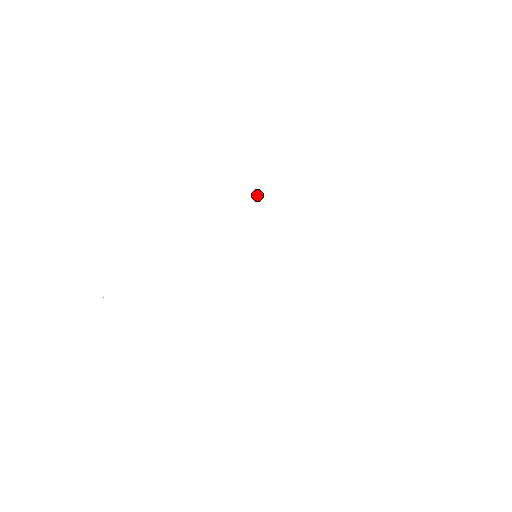
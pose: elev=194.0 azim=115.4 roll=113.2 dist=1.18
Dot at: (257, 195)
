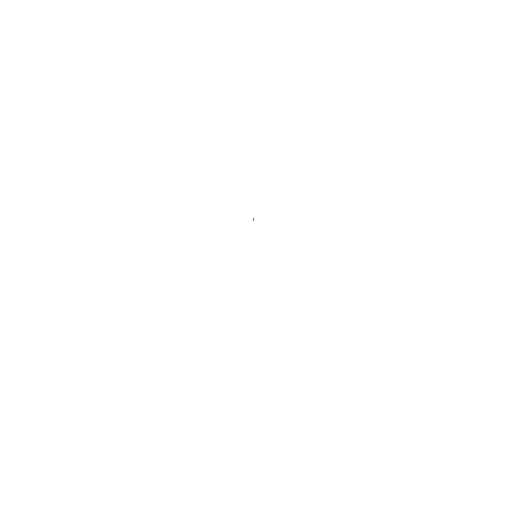
Dot at: occluded
